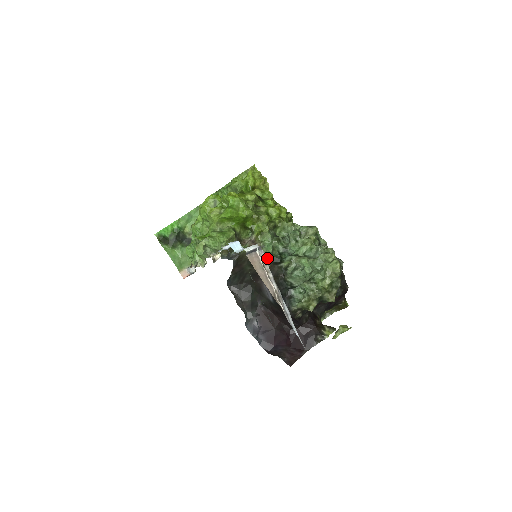
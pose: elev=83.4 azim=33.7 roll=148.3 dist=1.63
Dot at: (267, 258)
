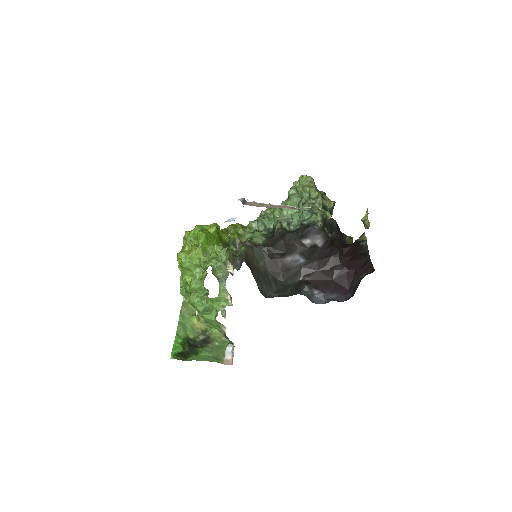
Dot at: (263, 240)
